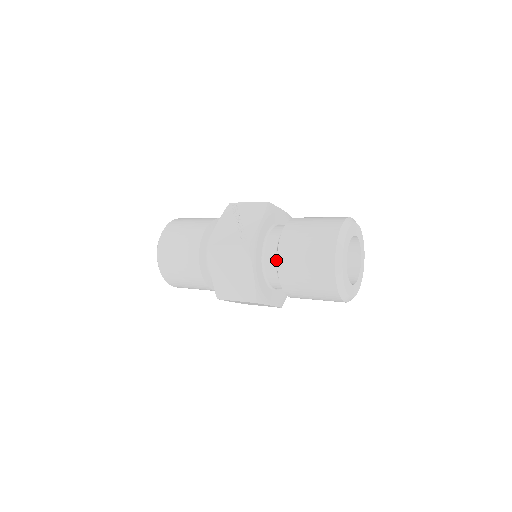
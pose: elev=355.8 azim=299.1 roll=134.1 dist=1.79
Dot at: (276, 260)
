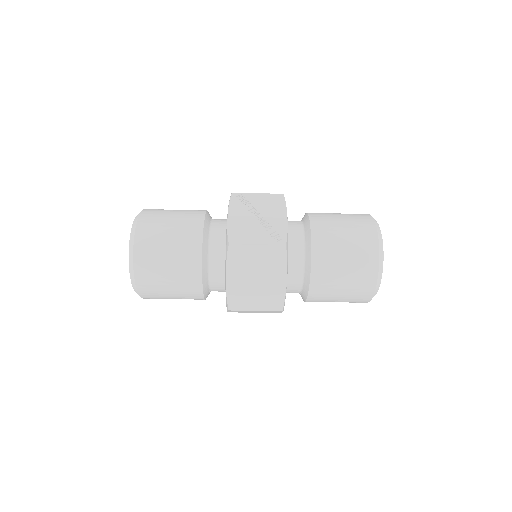
Dot at: (305, 261)
